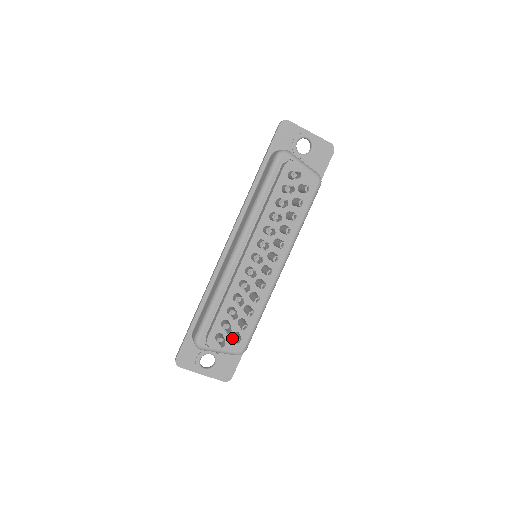
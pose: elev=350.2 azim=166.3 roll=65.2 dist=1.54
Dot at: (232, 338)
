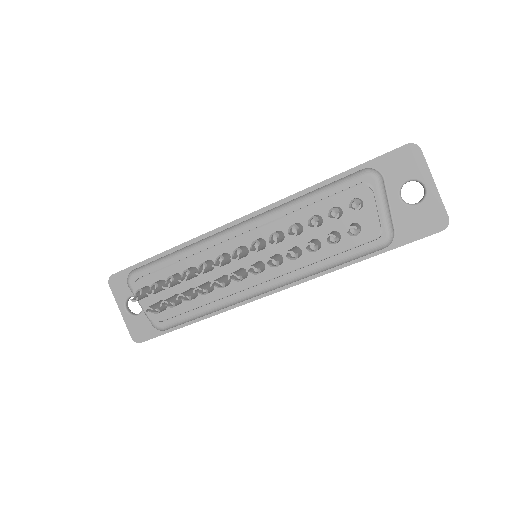
Dot at: occluded
